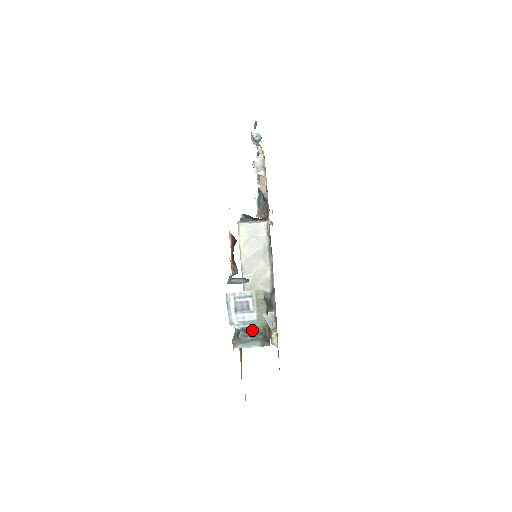
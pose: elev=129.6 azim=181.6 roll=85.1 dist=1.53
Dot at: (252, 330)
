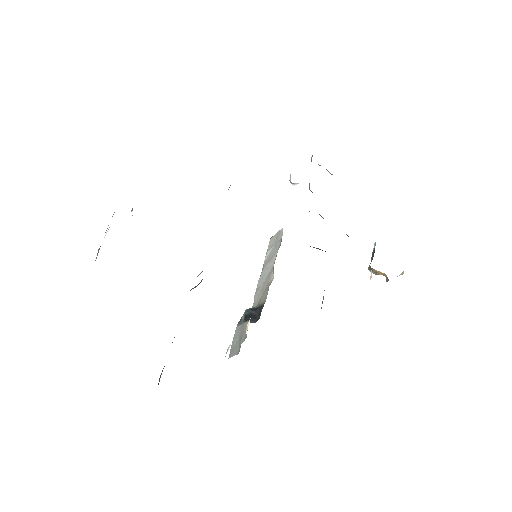
Dot at: occluded
